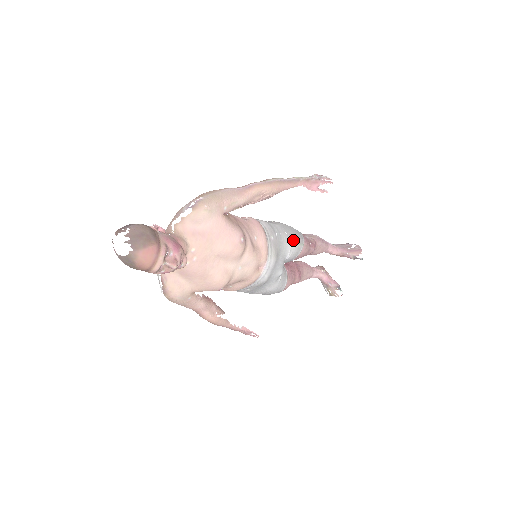
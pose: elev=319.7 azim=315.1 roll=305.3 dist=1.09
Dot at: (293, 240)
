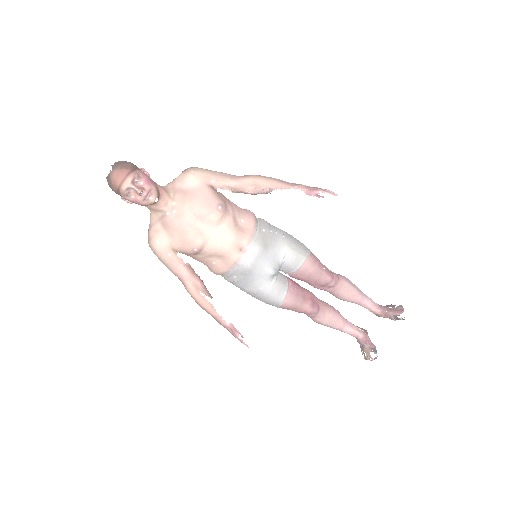
Dot at: (291, 245)
